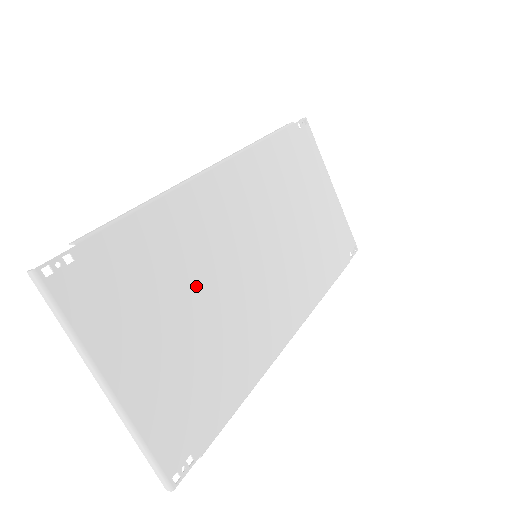
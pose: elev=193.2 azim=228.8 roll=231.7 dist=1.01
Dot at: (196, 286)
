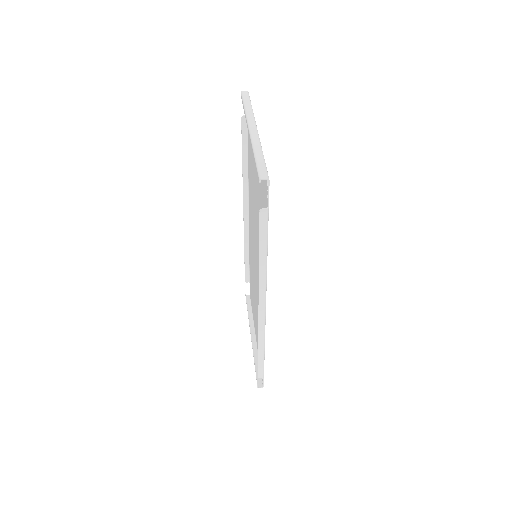
Dot at: occluded
